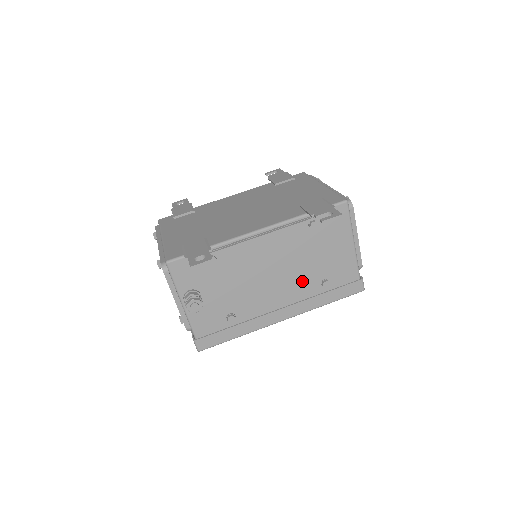
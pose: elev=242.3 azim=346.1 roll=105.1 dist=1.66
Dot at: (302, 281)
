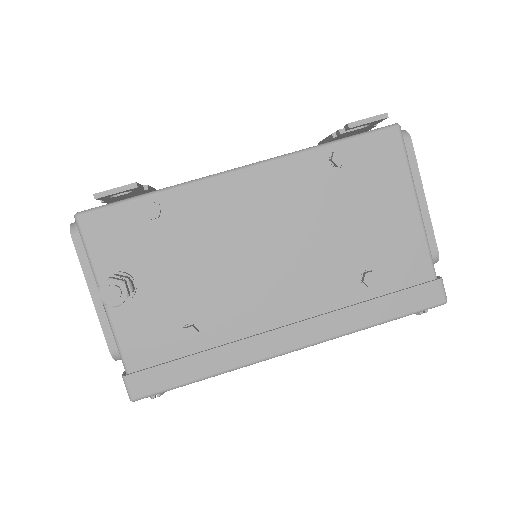
Dot at: (324, 270)
